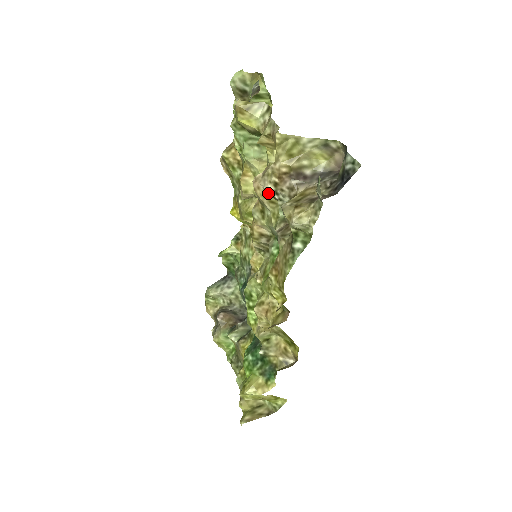
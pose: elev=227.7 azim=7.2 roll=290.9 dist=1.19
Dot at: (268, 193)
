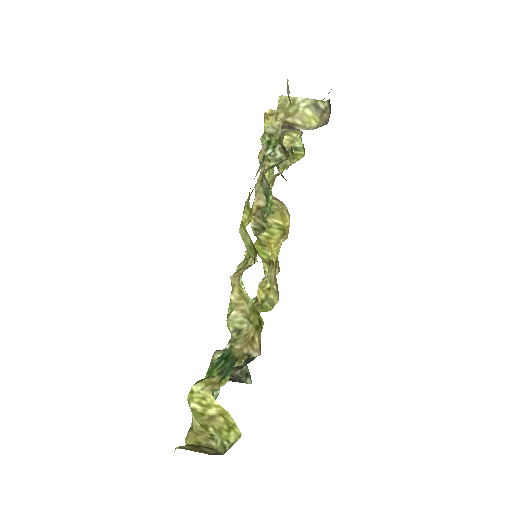
Dot at: occluded
